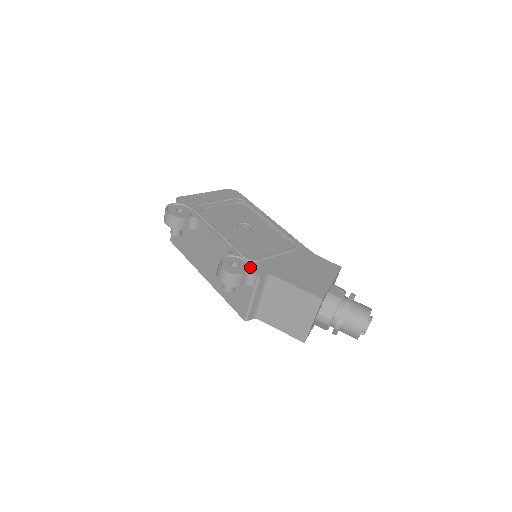
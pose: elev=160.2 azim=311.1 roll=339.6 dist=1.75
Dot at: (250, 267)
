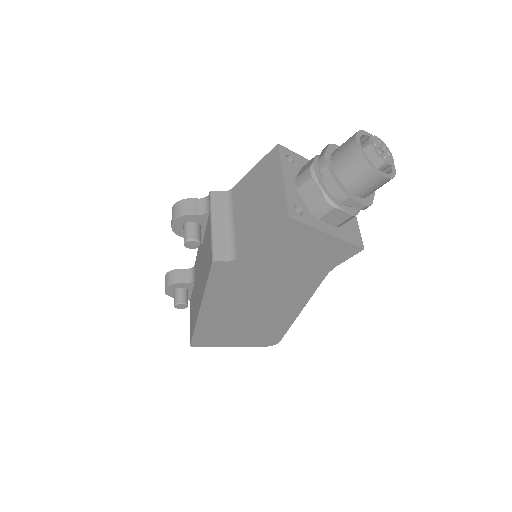
Dot at: occluded
